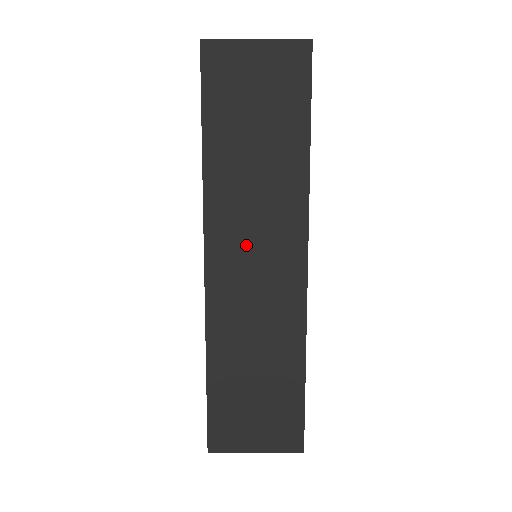
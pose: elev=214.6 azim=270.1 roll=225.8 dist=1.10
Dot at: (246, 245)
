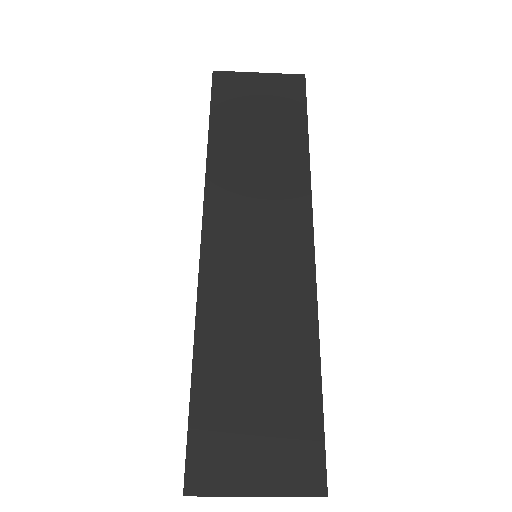
Dot at: (247, 221)
